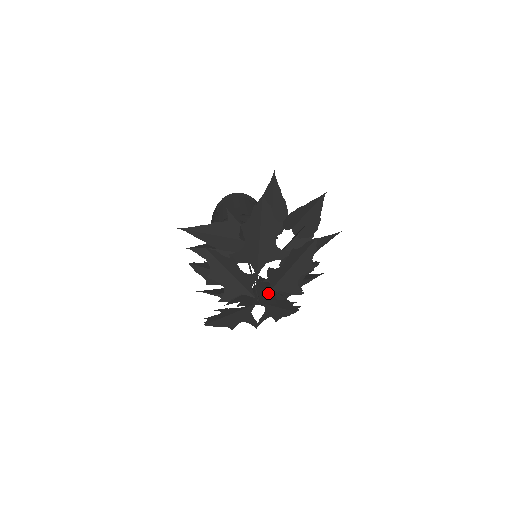
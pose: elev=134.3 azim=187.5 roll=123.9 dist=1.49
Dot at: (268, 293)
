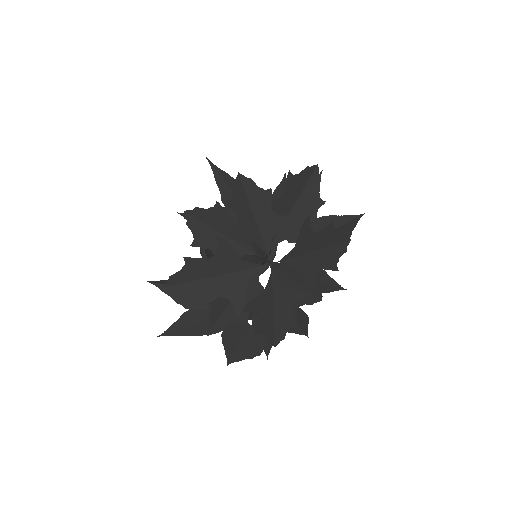
Dot at: (284, 260)
